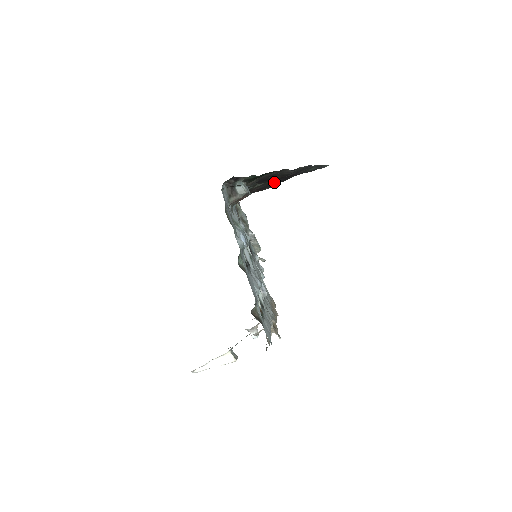
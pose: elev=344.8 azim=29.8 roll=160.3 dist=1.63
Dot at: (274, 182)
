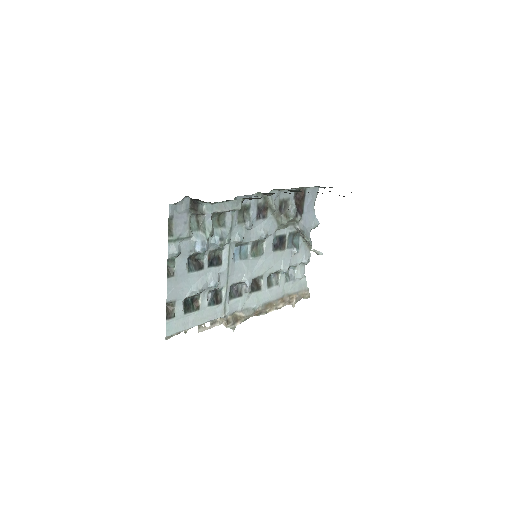
Dot at: occluded
